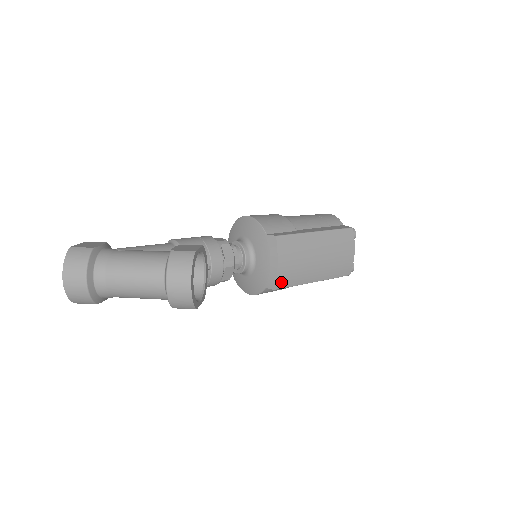
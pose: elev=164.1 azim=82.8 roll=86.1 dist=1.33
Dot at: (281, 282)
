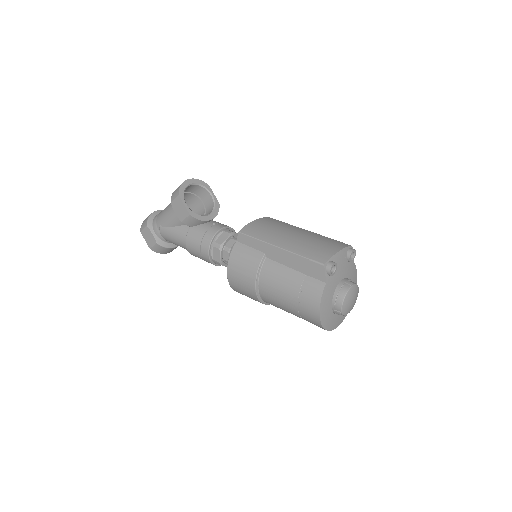
Dot at: (248, 230)
